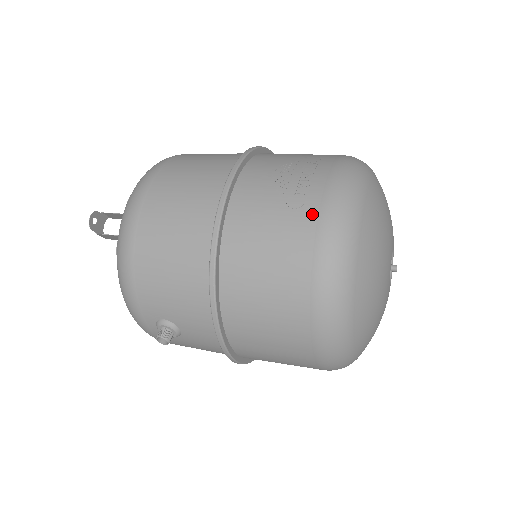
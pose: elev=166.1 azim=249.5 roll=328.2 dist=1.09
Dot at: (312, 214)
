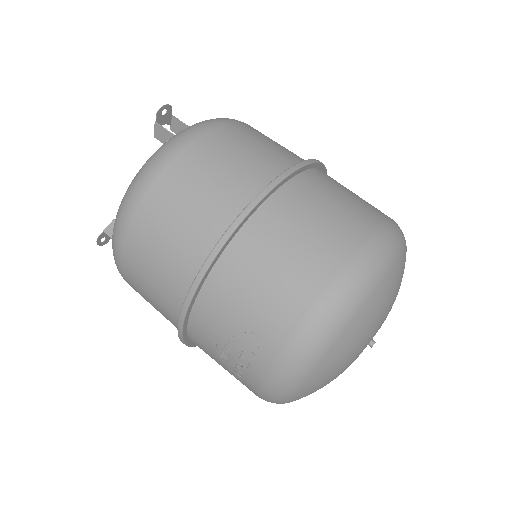
Dot at: (249, 389)
